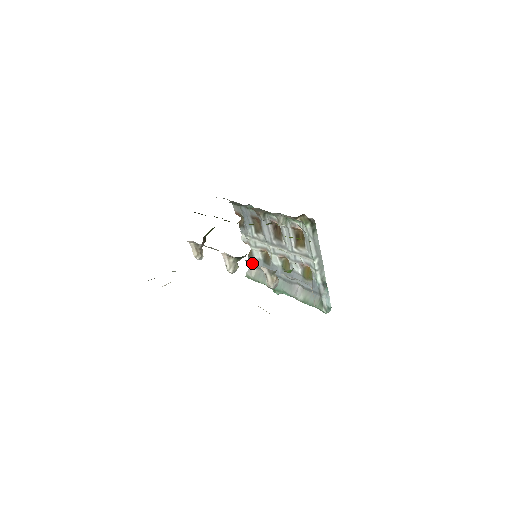
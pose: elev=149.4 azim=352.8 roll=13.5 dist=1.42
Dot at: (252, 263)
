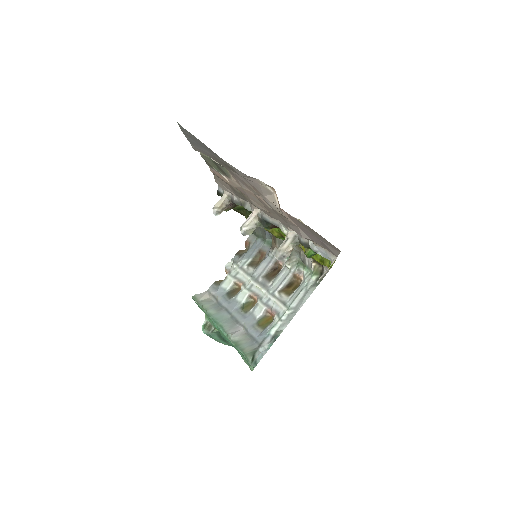
Dot at: (212, 289)
